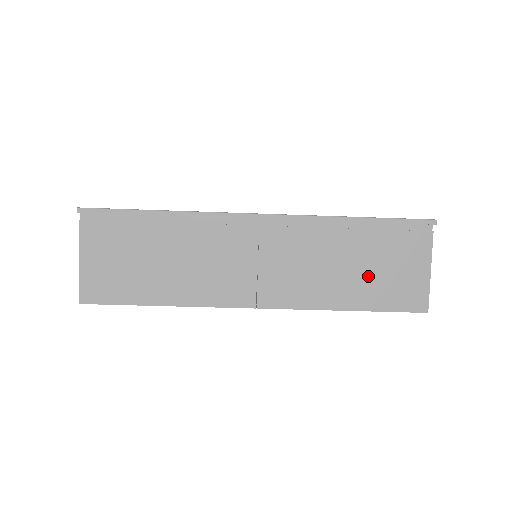
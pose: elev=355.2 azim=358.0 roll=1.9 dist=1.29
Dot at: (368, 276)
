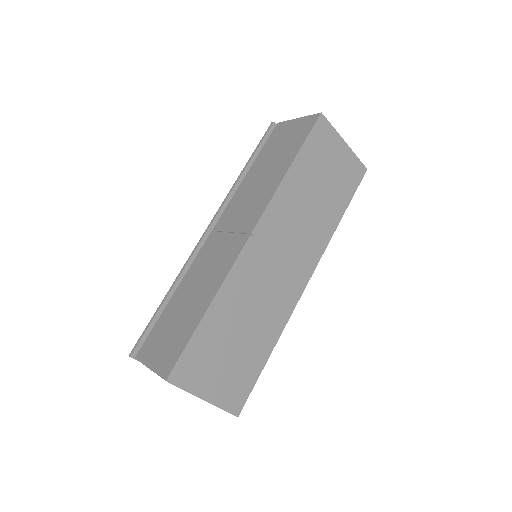
Dot at: (277, 157)
